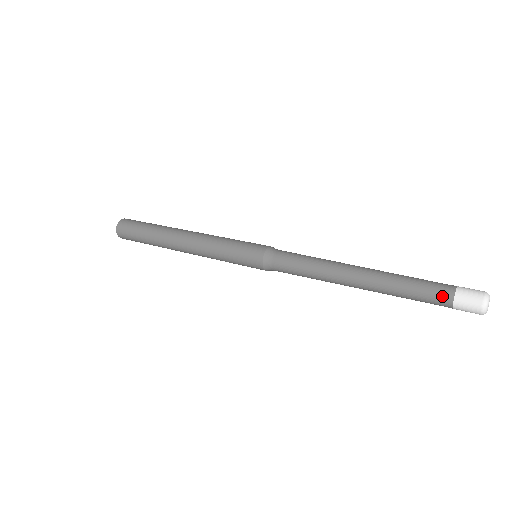
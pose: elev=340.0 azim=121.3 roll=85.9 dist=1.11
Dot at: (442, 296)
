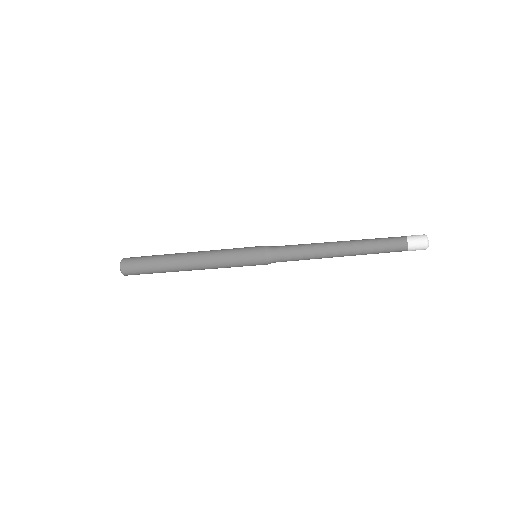
Dot at: (400, 243)
